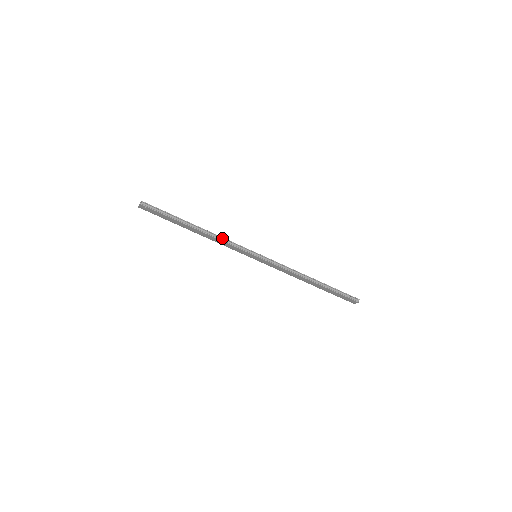
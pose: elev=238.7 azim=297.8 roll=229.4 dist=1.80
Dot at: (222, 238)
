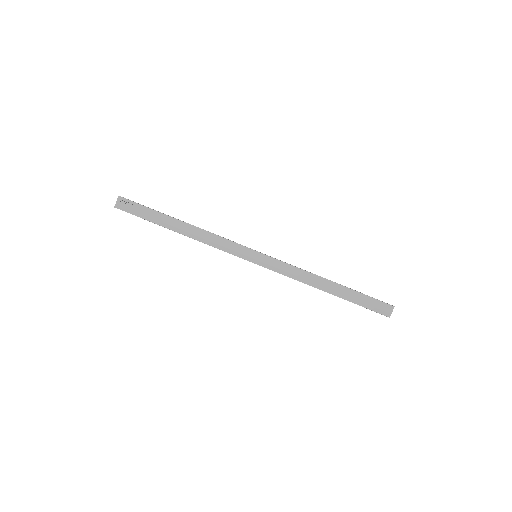
Dot at: (214, 234)
